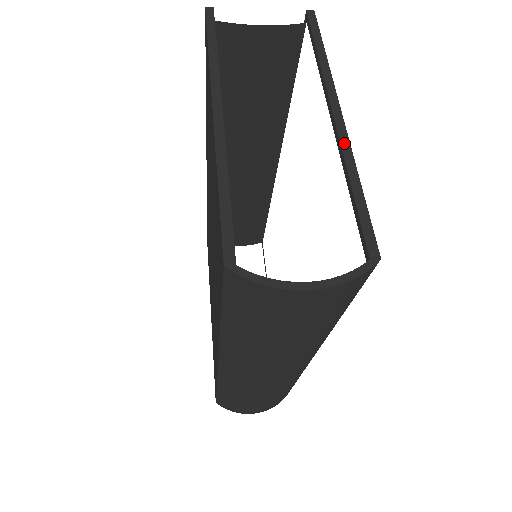
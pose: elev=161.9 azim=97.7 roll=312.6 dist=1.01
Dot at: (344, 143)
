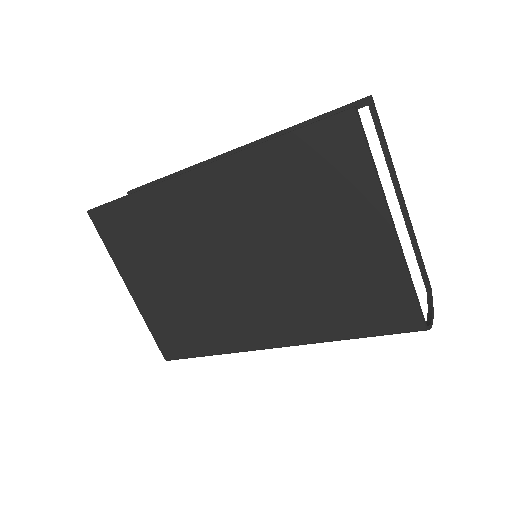
Dot at: occluded
